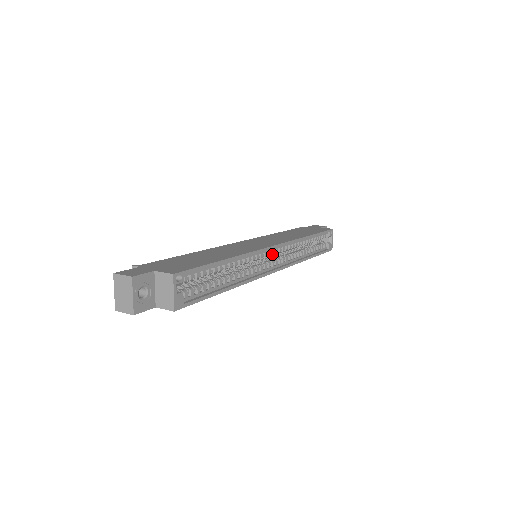
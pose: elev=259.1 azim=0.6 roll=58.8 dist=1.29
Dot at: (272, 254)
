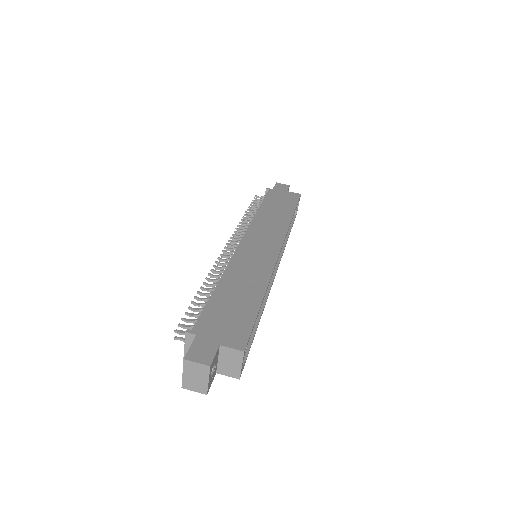
Dot at: occluded
